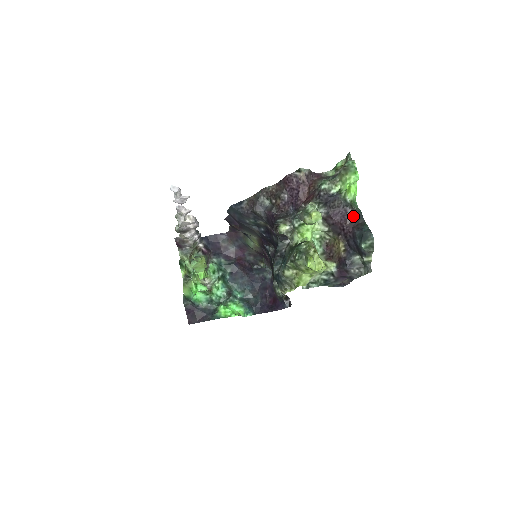
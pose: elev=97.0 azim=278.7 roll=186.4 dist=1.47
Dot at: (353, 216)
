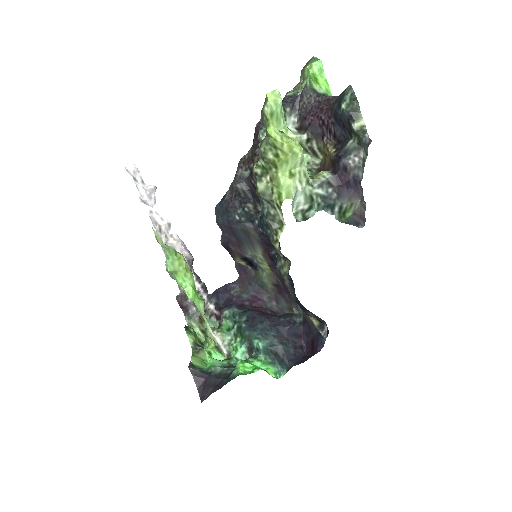
Dot at: (329, 102)
